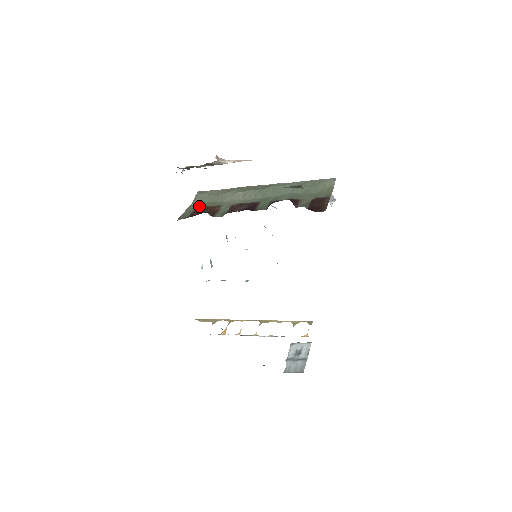
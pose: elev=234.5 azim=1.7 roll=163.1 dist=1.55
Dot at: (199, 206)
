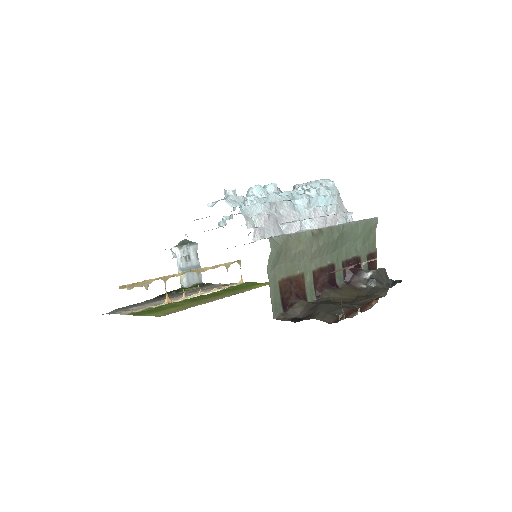
Dot at: (281, 276)
